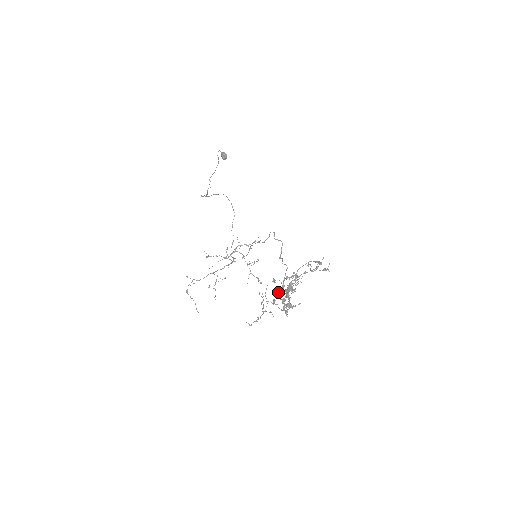
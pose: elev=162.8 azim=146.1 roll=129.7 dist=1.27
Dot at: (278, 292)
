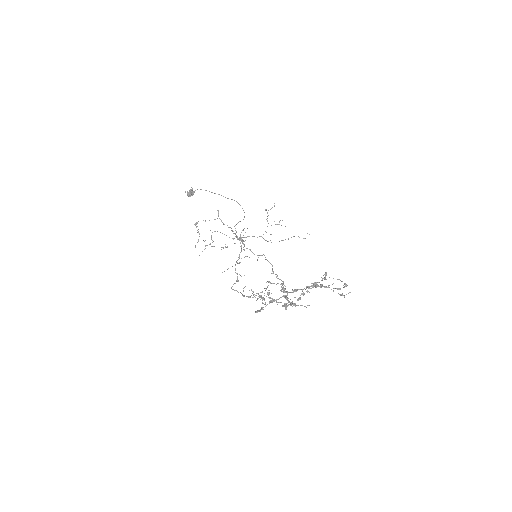
Dot at: (269, 292)
